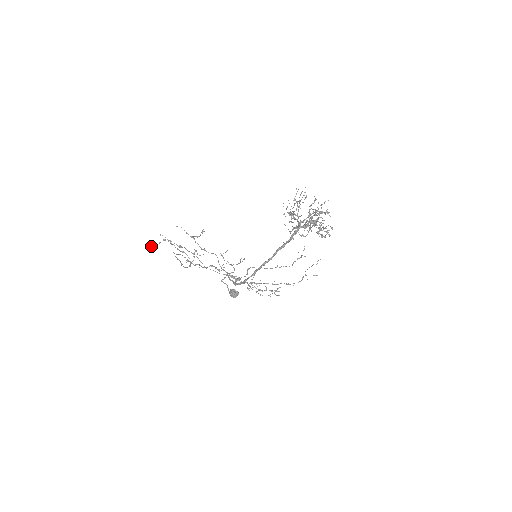
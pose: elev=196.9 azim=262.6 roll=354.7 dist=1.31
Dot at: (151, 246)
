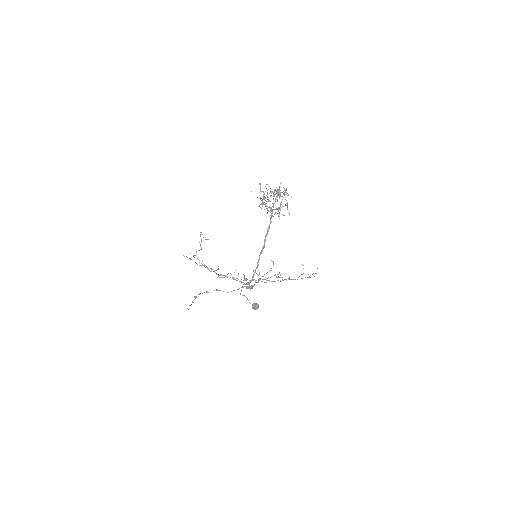
Dot at: (187, 308)
